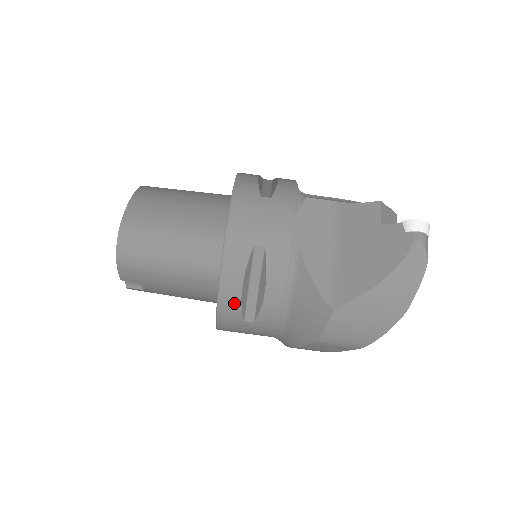
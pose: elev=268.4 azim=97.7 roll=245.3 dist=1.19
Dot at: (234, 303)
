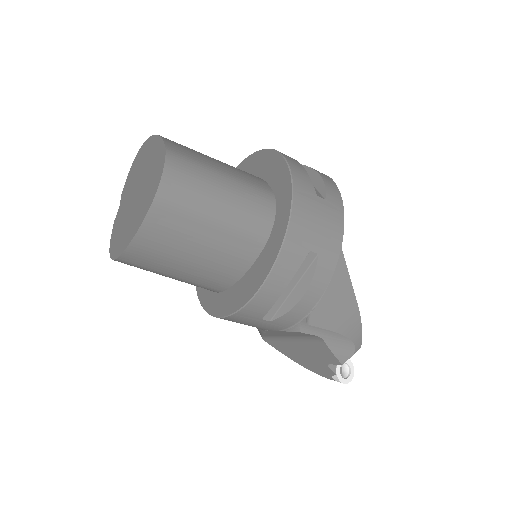
Dot at: occluded
